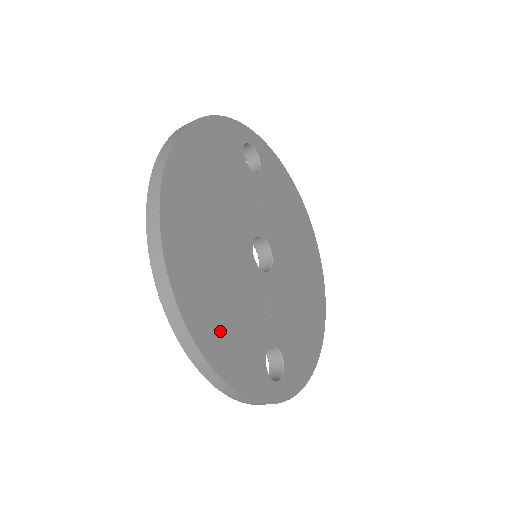
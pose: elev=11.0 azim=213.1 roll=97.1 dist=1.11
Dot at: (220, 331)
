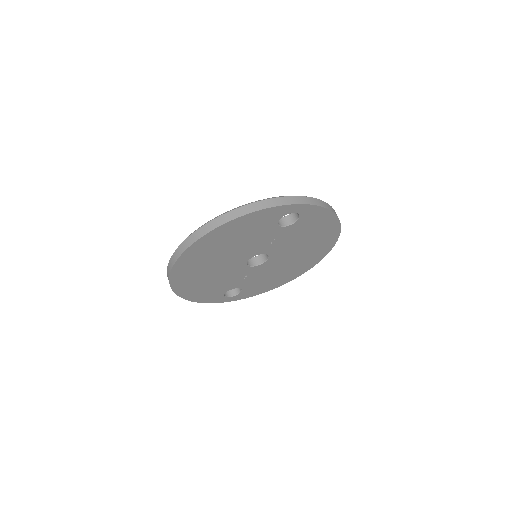
Dot at: (196, 289)
